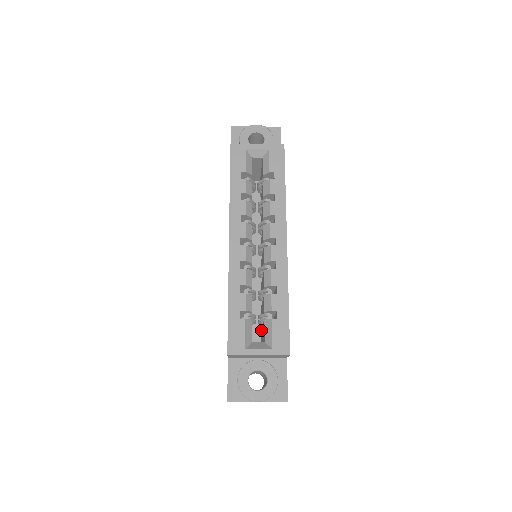
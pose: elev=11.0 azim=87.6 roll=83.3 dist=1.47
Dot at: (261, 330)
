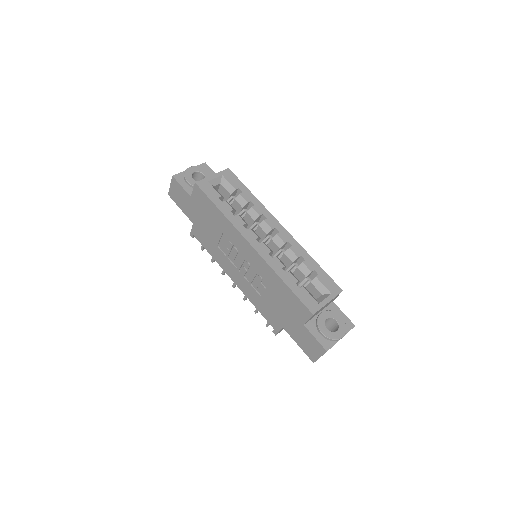
Dot at: occluded
